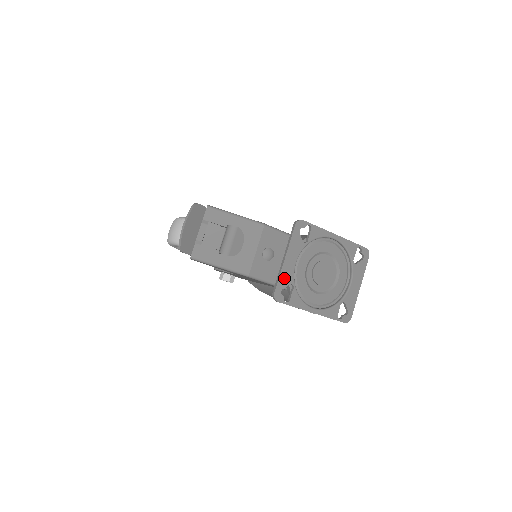
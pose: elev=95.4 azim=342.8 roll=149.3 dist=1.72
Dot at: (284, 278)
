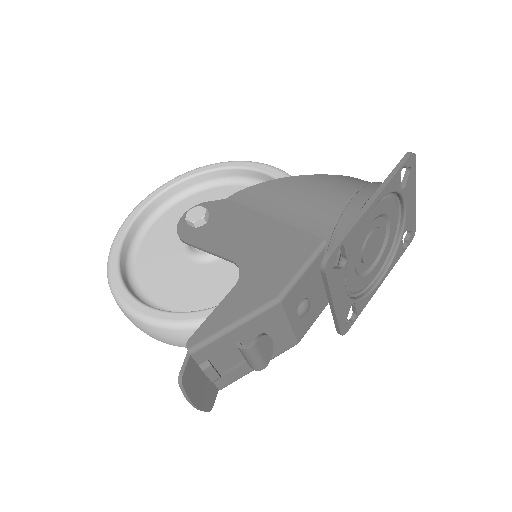
Dot at: (342, 315)
